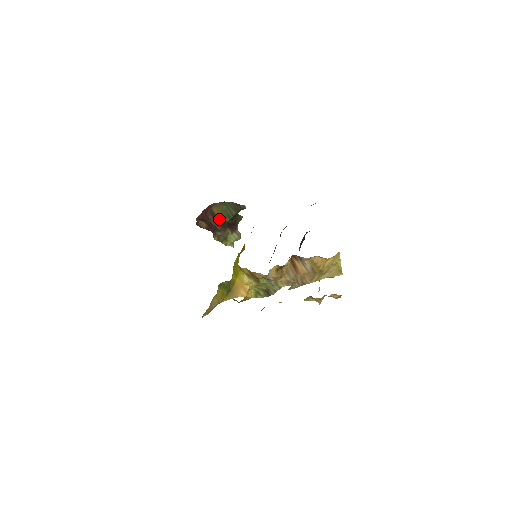
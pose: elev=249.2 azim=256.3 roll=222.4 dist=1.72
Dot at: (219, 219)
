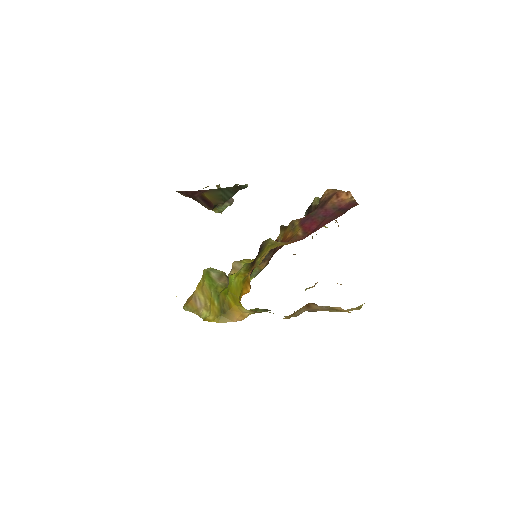
Dot at: (210, 202)
